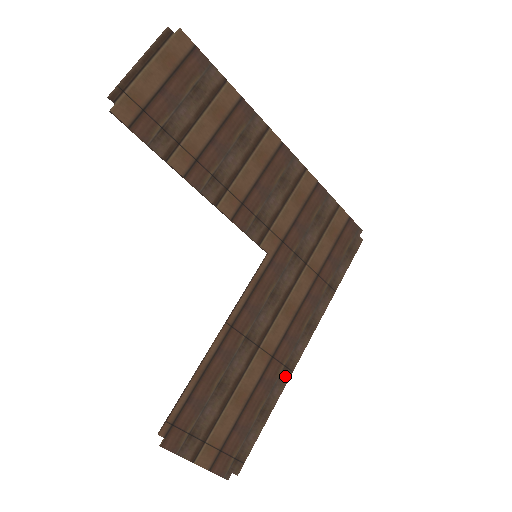
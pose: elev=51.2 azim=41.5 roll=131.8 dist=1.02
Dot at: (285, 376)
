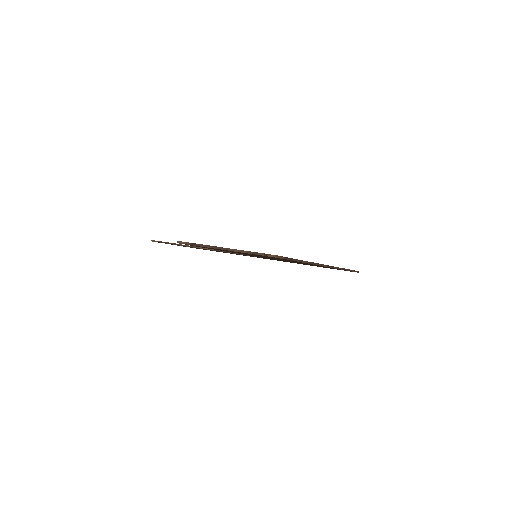
Dot at: occluded
